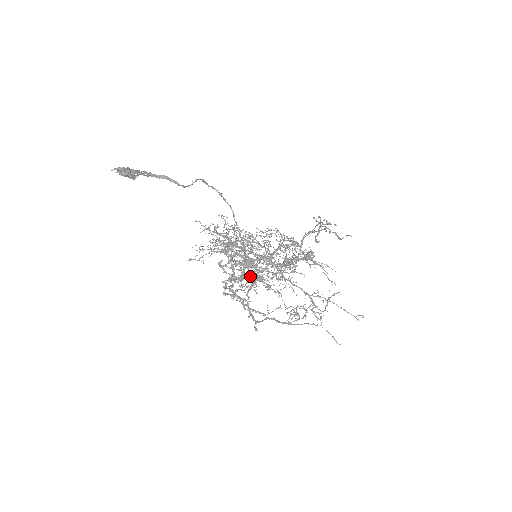
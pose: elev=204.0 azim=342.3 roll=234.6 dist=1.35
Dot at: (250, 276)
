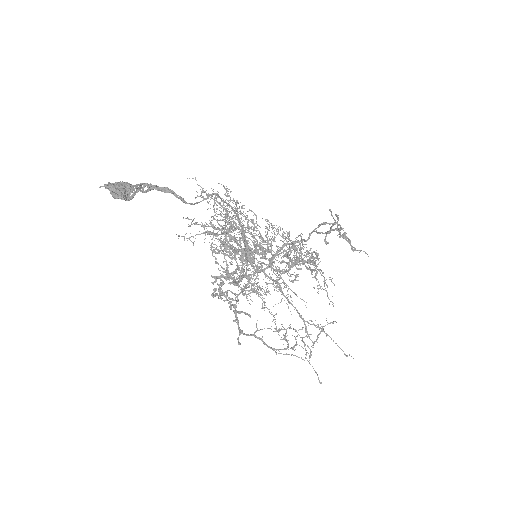
Dot at: (244, 277)
